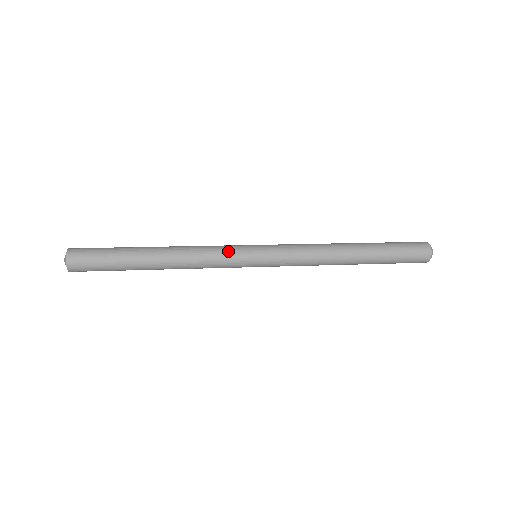
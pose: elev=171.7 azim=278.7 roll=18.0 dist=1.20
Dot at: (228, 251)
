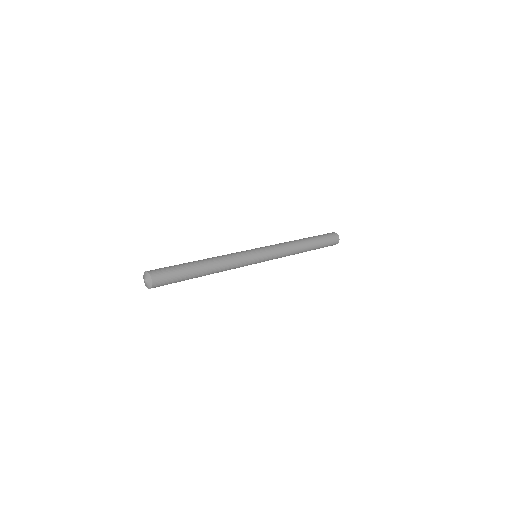
Dot at: (245, 255)
